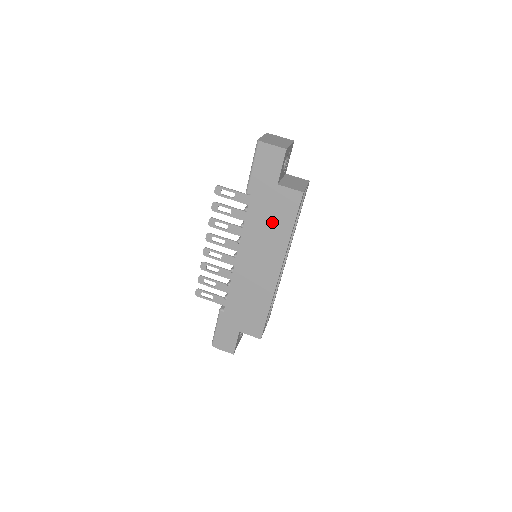
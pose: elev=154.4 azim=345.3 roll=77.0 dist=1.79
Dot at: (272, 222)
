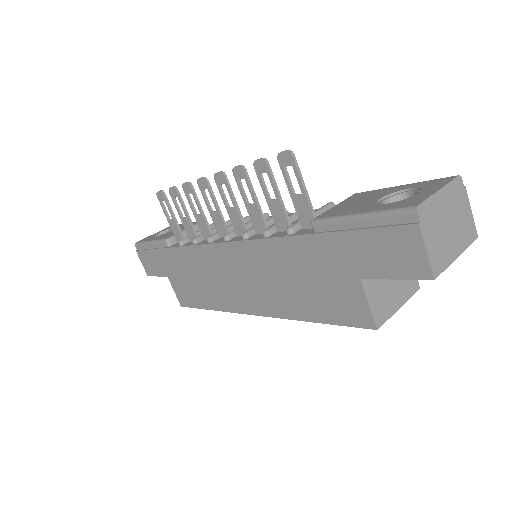
Dot at: (301, 285)
